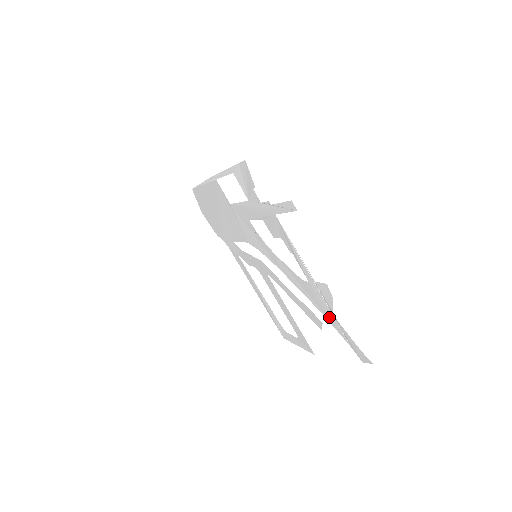
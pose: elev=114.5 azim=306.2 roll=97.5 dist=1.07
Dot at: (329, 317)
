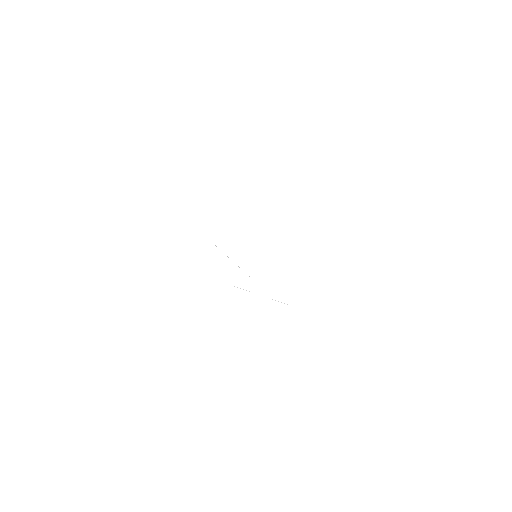
Dot at: occluded
